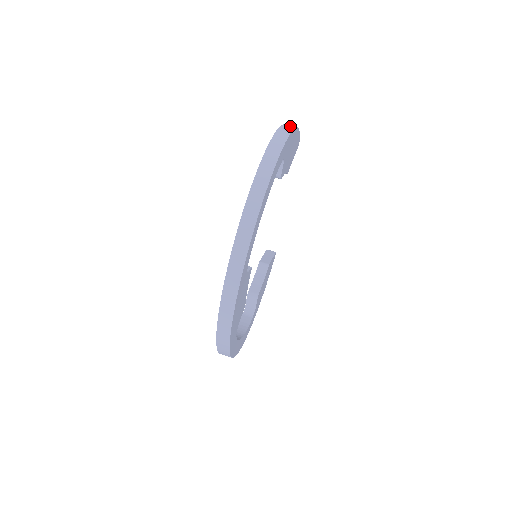
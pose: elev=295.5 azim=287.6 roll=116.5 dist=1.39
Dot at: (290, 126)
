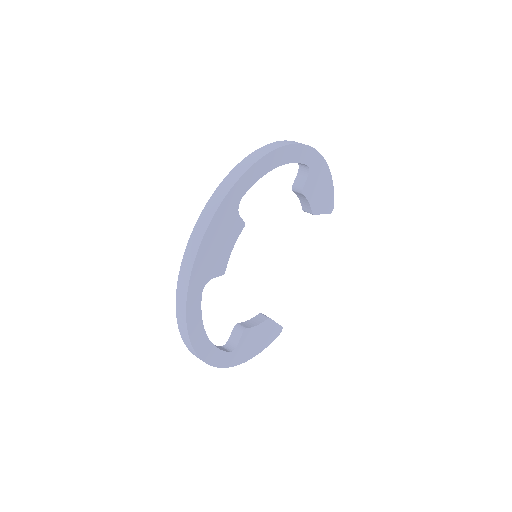
Dot at: occluded
